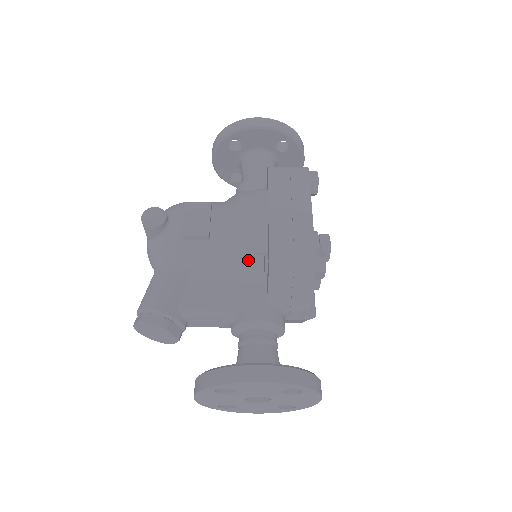
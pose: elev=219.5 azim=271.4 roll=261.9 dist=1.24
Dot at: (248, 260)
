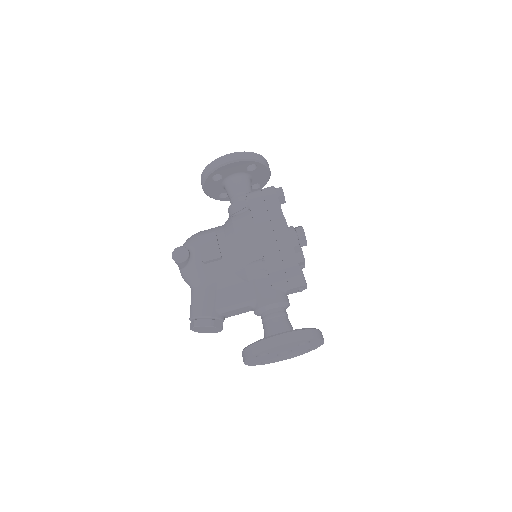
Dot at: (252, 266)
